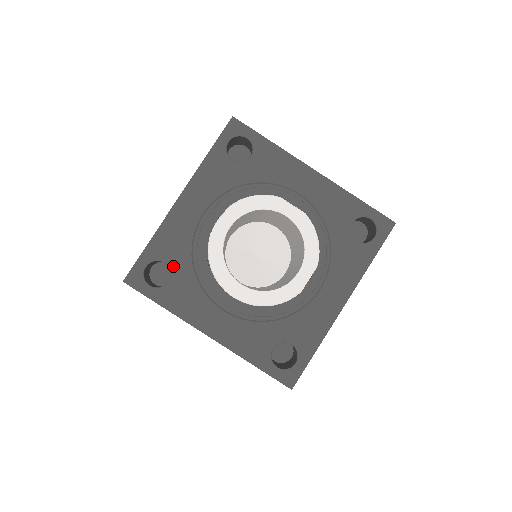
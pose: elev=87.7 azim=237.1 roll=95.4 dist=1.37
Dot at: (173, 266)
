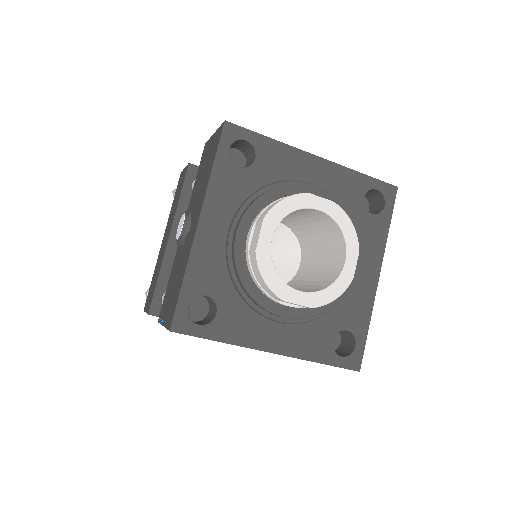
Dot at: (216, 296)
